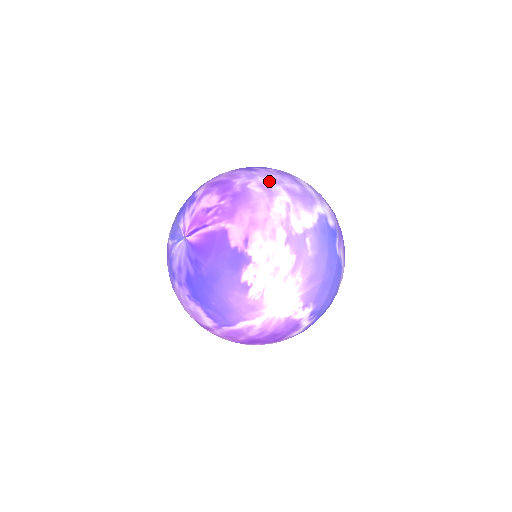
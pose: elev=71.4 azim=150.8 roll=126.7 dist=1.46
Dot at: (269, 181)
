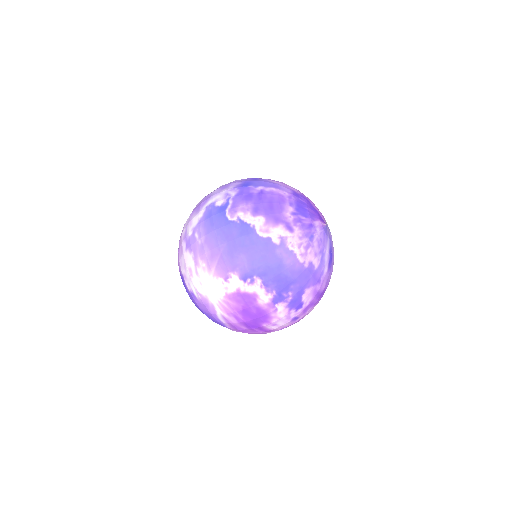
Dot at: occluded
